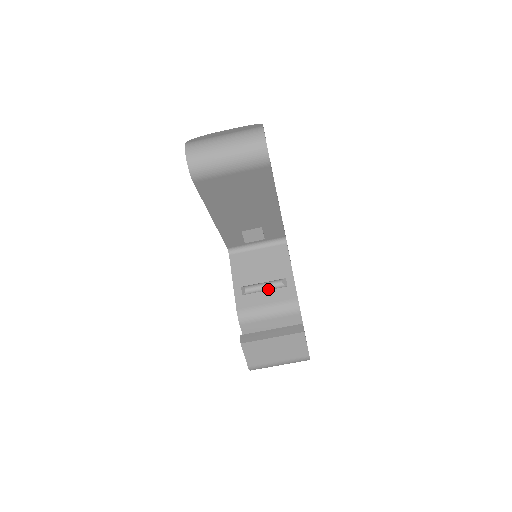
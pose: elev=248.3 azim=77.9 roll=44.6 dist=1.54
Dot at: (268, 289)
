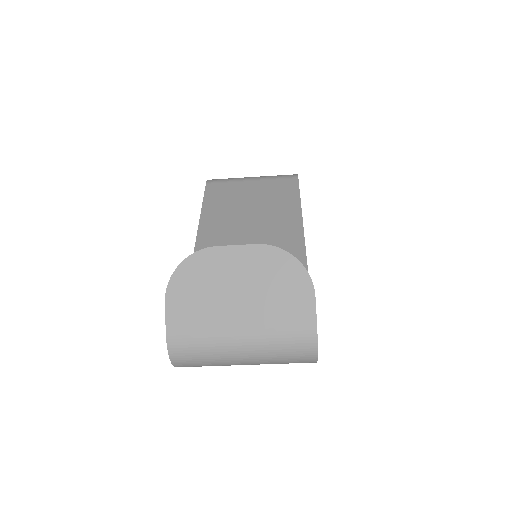
Dot at: occluded
